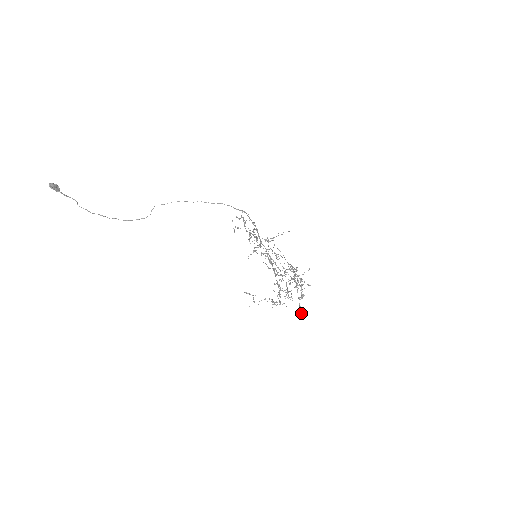
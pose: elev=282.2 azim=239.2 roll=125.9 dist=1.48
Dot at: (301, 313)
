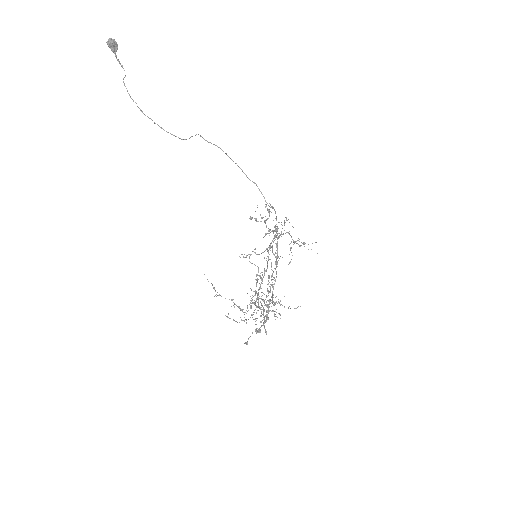
Dot at: (247, 343)
